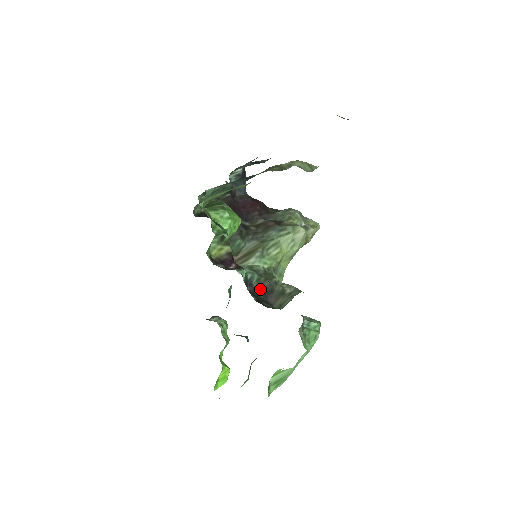
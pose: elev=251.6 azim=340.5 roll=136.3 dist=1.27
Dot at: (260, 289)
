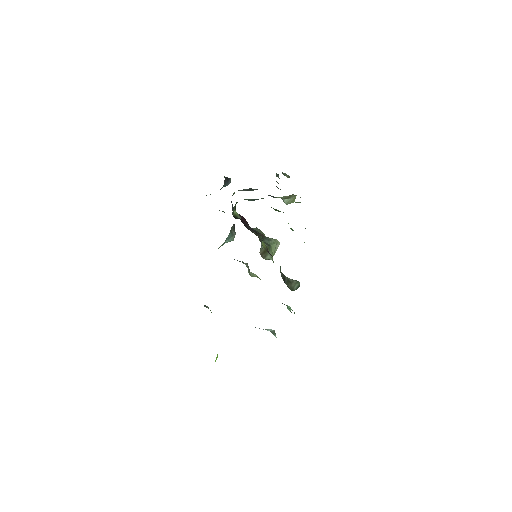
Dot at: (281, 276)
